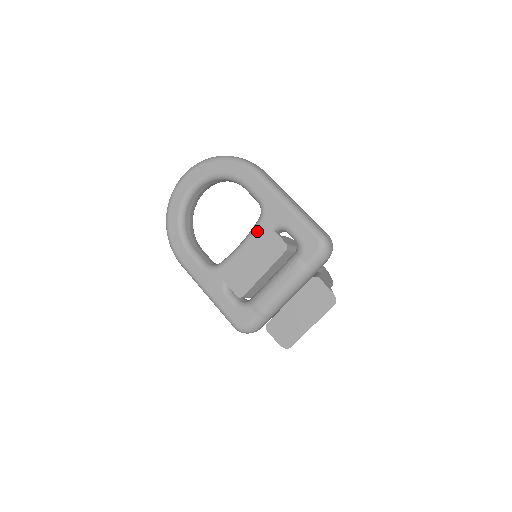
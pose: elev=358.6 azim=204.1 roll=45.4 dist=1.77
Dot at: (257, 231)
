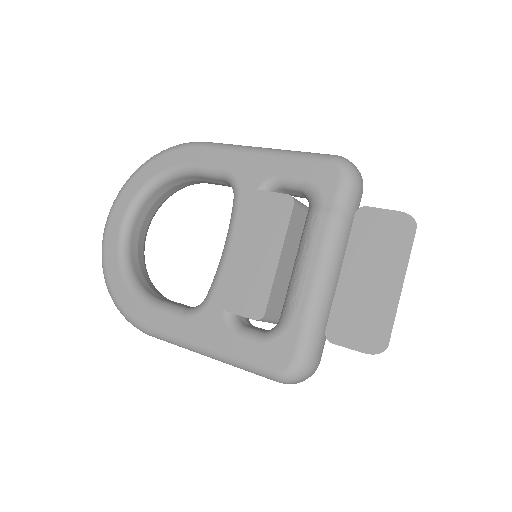
Dot at: (239, 211)
